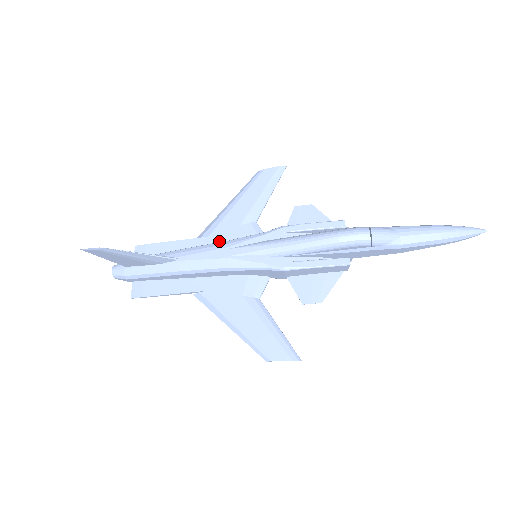
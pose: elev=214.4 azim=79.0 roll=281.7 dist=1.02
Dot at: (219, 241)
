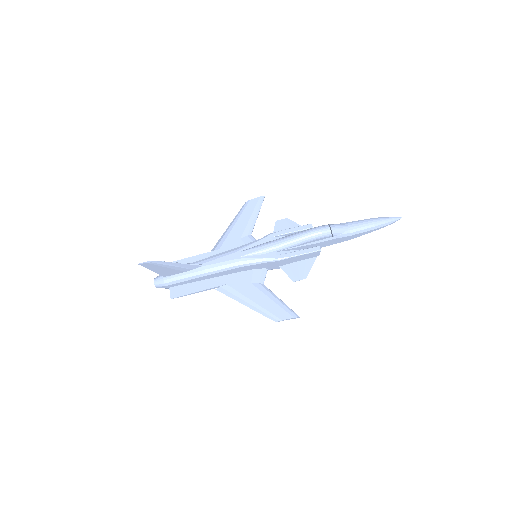
Dot at: occluded
